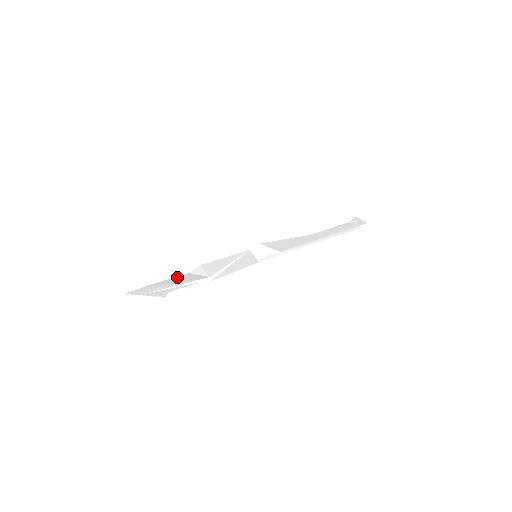
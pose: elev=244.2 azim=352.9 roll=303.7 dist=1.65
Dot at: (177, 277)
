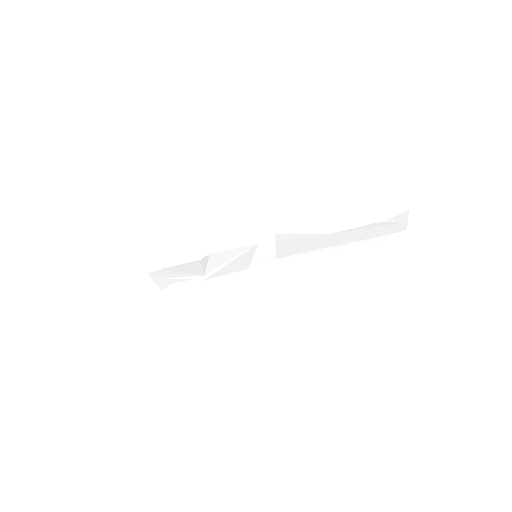
Dot at: (189, 263)
